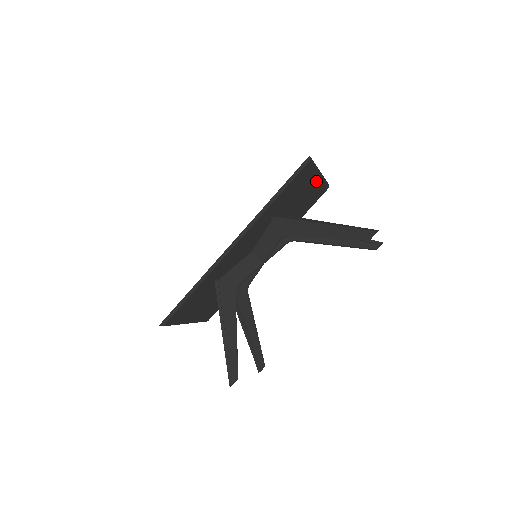
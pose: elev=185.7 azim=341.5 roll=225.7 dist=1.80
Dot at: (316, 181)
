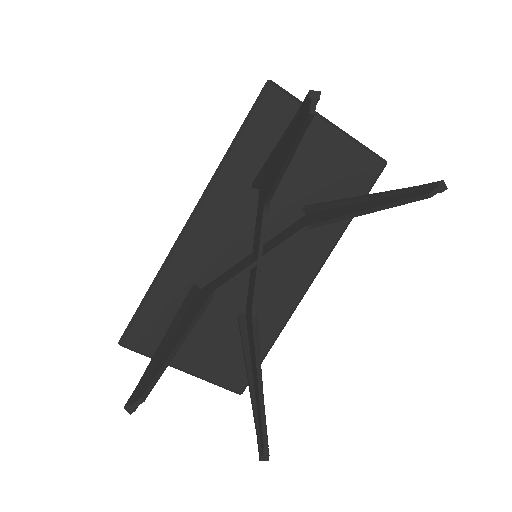
Dot at: (328, 136)
